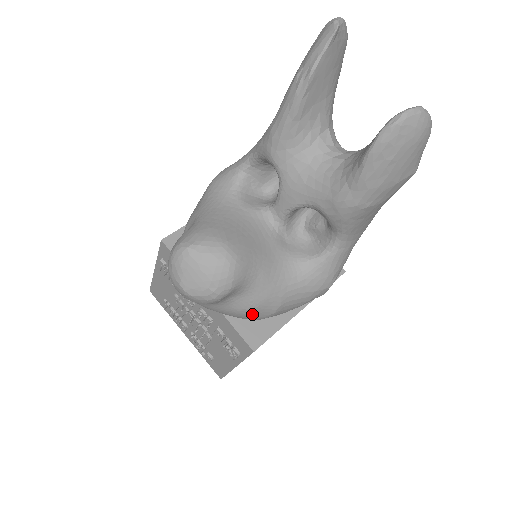
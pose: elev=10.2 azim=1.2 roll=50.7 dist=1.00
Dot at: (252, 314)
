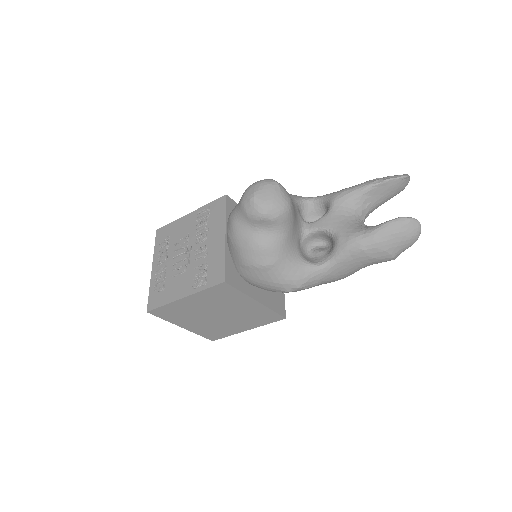
Dot at: (256, 253)
